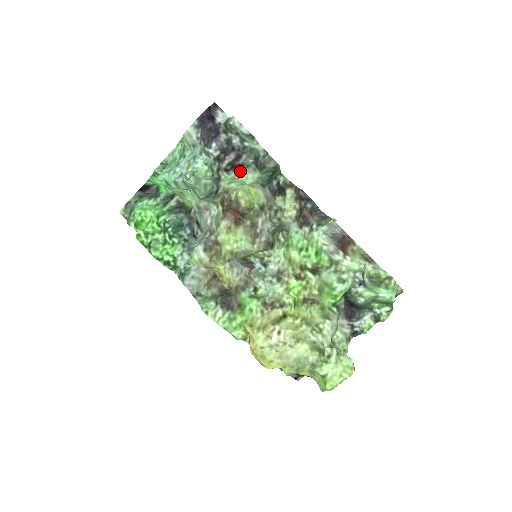
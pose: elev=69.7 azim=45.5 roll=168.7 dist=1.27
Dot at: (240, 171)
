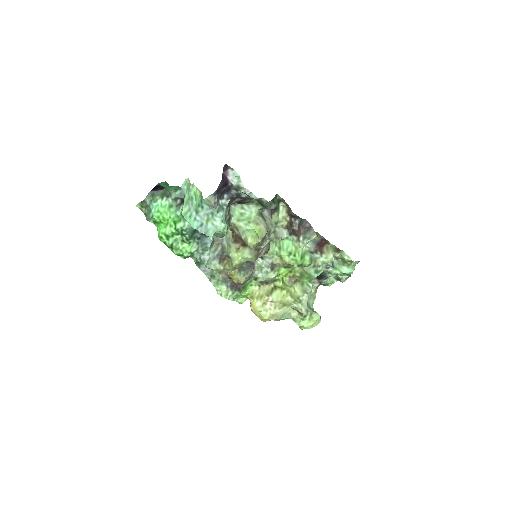
Dot at: (245, 204)
